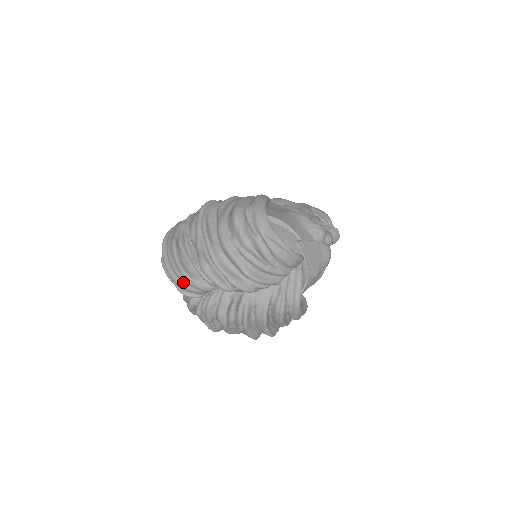
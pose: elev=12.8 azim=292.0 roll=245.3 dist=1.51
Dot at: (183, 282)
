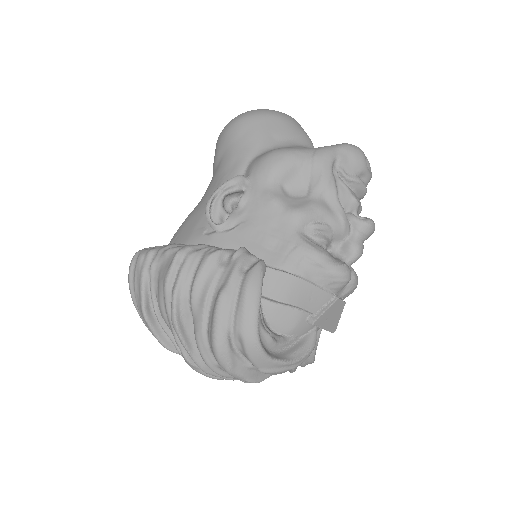
Dot at: occluded
